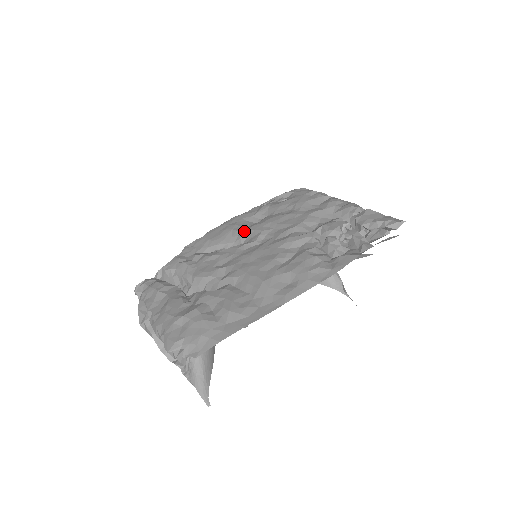
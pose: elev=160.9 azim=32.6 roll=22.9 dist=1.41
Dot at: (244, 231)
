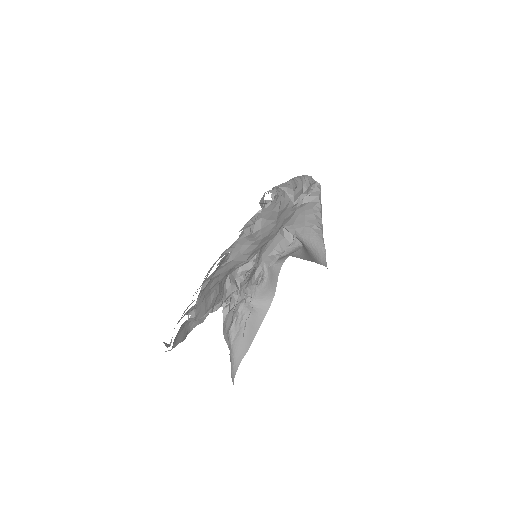
Dot at: occluded
